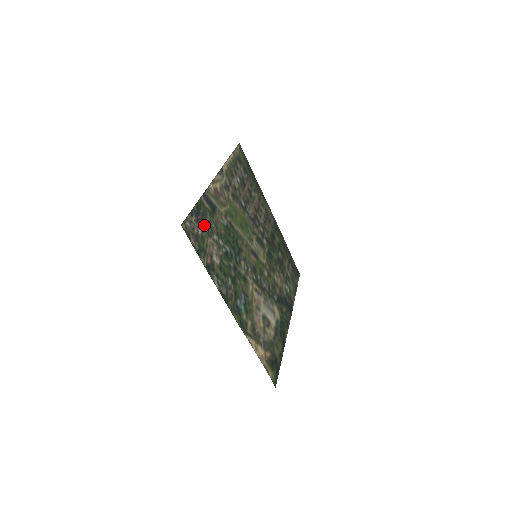
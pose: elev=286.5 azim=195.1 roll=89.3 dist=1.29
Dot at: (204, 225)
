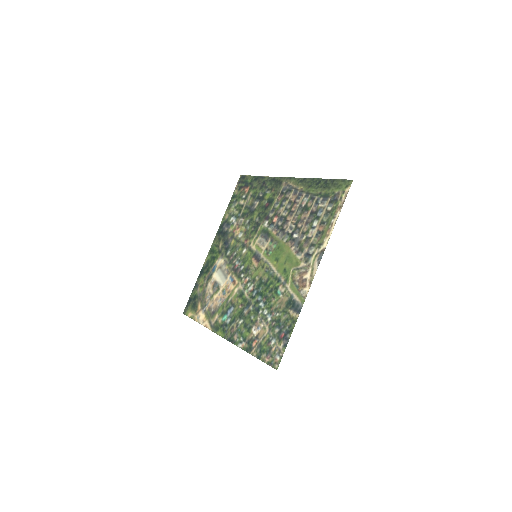
Dot at: (277, 330)
